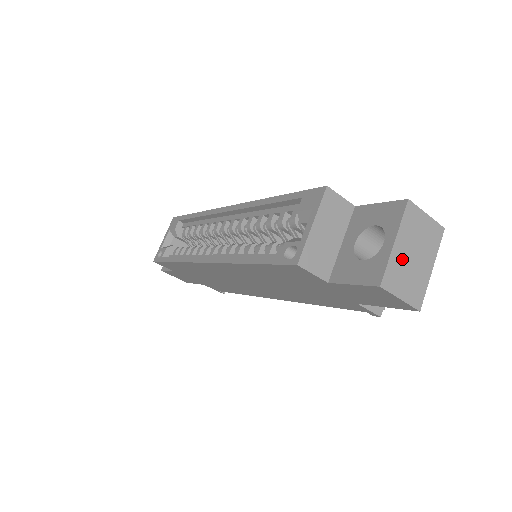
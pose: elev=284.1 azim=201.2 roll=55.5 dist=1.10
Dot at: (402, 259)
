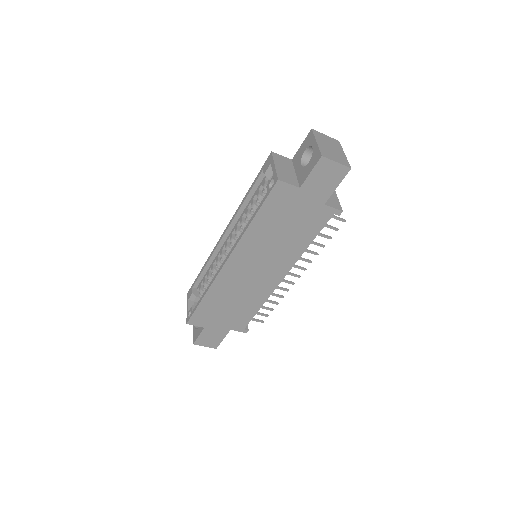
Dot at: (325, 148)
